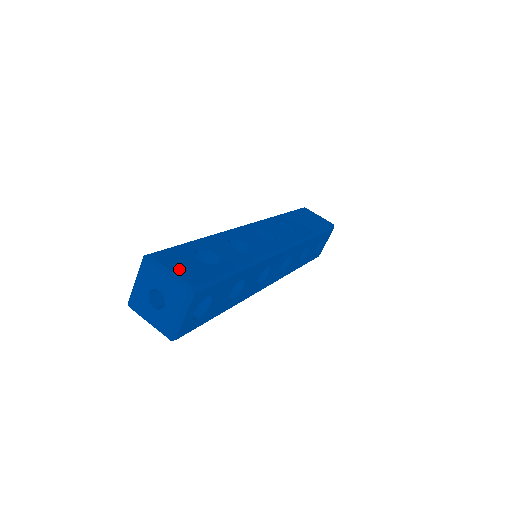
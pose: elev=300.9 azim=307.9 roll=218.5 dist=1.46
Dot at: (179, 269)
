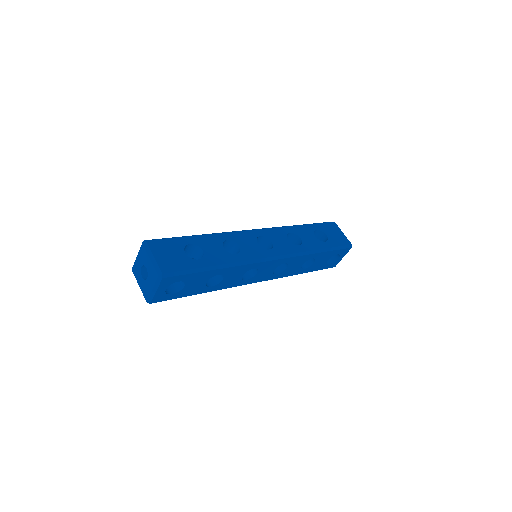
Dot at: (162, 257)
